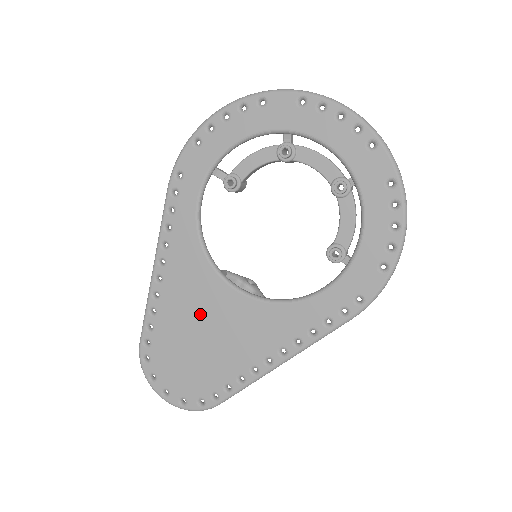
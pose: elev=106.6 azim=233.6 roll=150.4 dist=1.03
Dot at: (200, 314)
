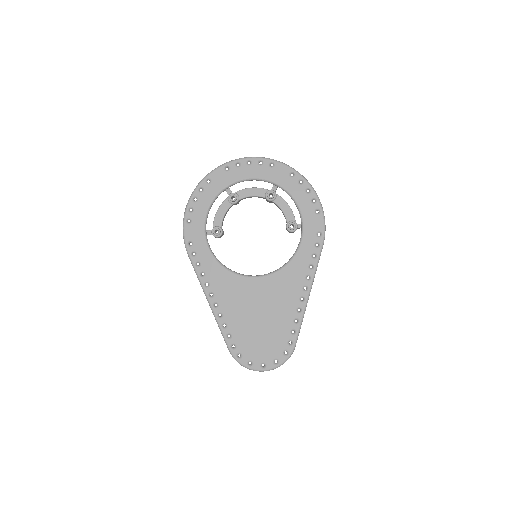
Dot at: (251, 305)
